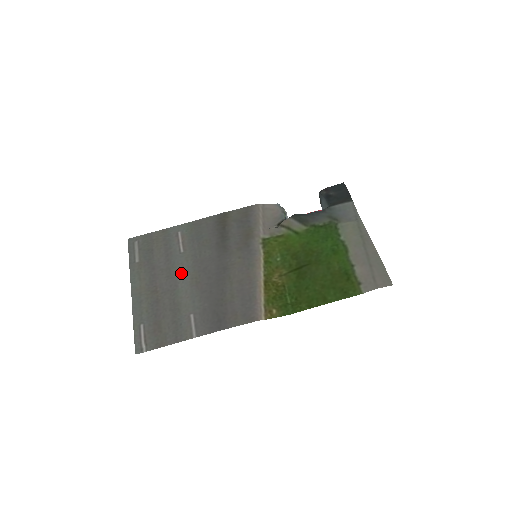
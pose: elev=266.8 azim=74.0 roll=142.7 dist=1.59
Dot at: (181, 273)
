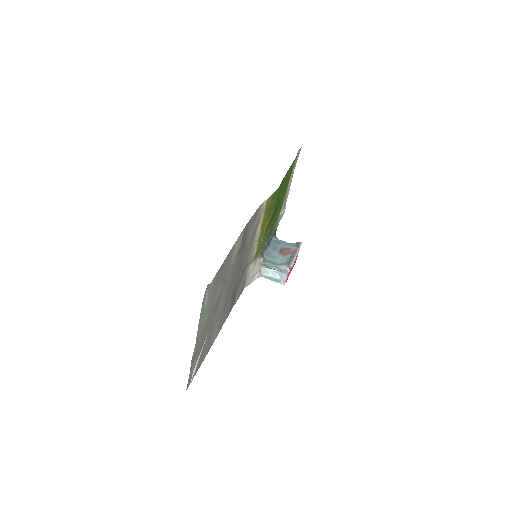
Dot at: (220, 305)
